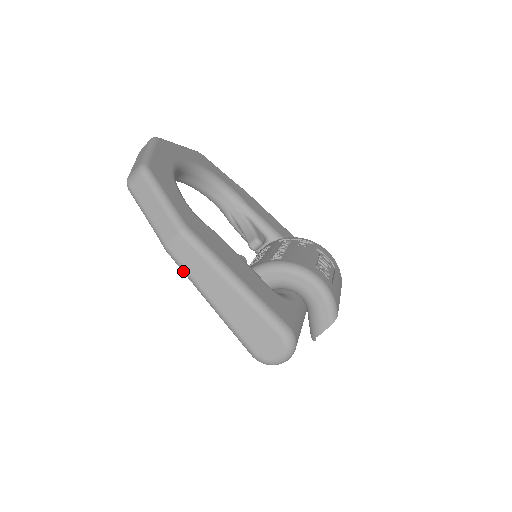
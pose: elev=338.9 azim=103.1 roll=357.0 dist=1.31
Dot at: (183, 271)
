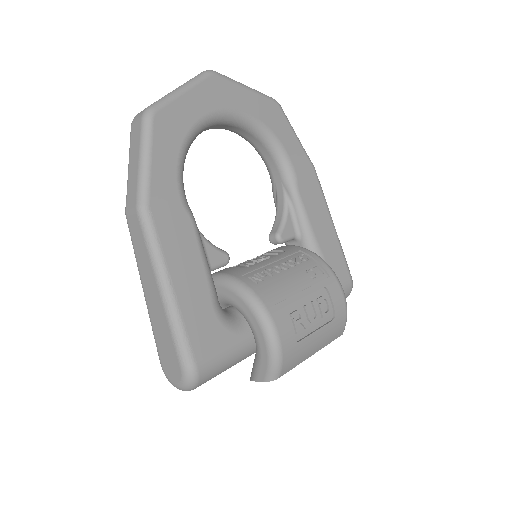
Dot at: (133, 245)
